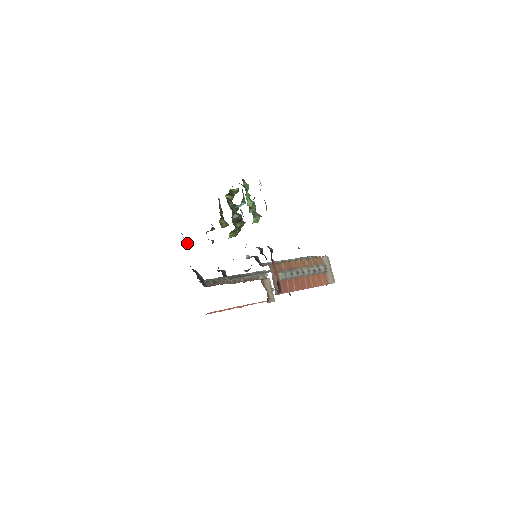
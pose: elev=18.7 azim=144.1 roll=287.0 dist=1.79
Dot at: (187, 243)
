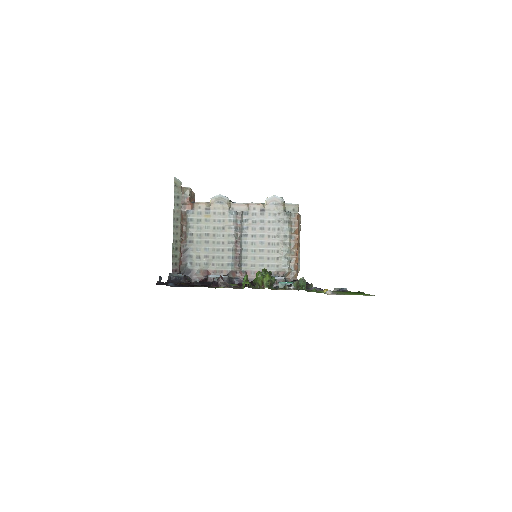
Dot at: occluded
